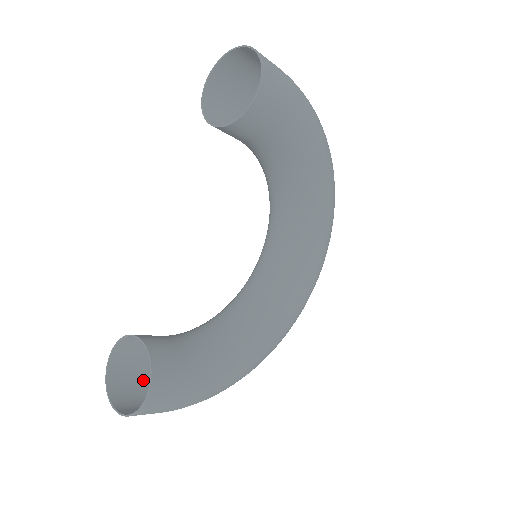
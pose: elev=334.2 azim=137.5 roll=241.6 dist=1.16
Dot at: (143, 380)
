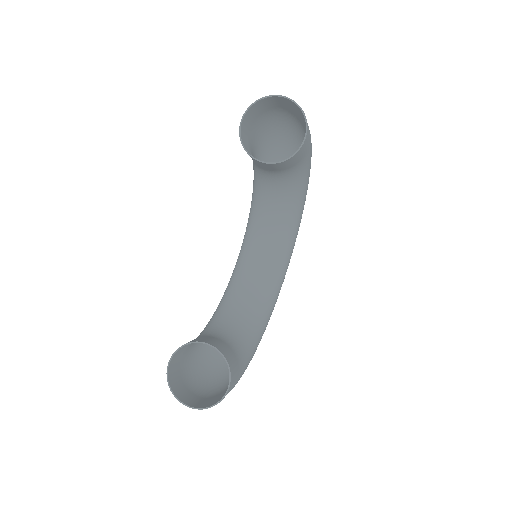
Dot at: (184, 377)
